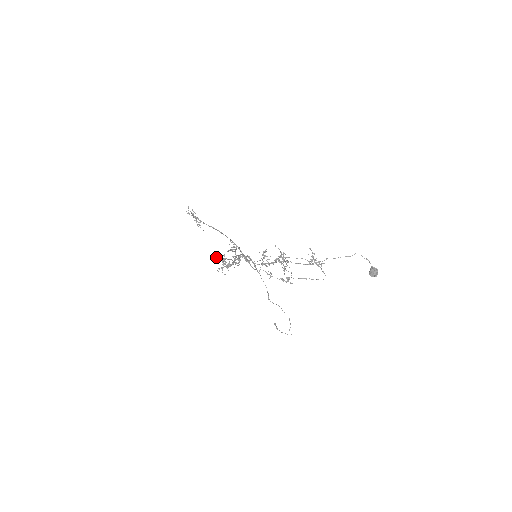
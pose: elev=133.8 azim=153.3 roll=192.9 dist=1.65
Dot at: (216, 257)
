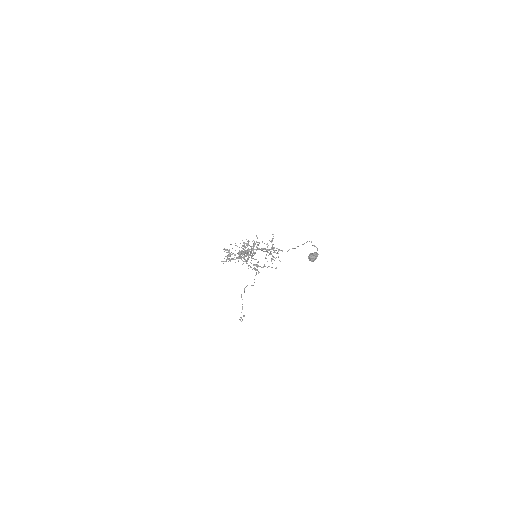
Dot at: (223, 249)
